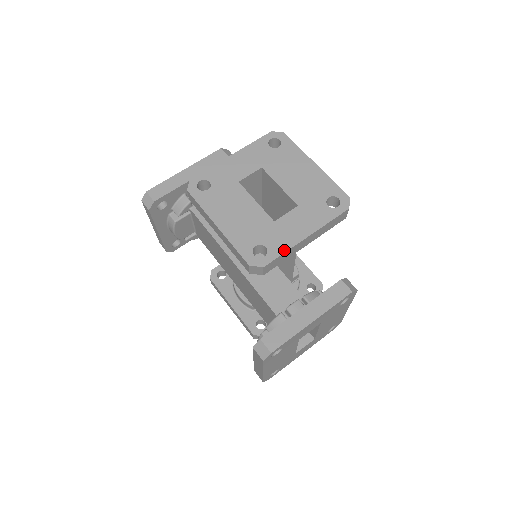
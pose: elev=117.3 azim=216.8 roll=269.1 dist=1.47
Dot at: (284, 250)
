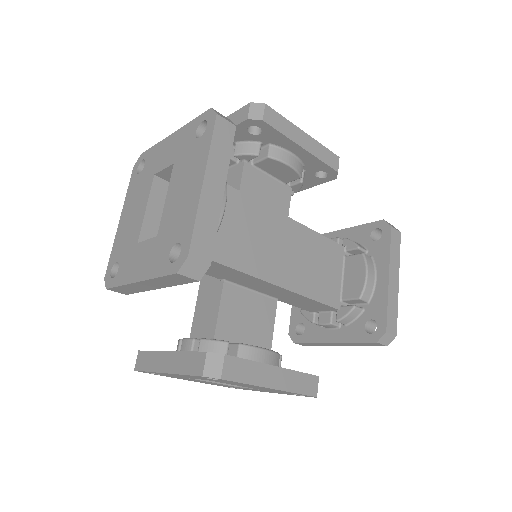
Dot at: (121, 283)
